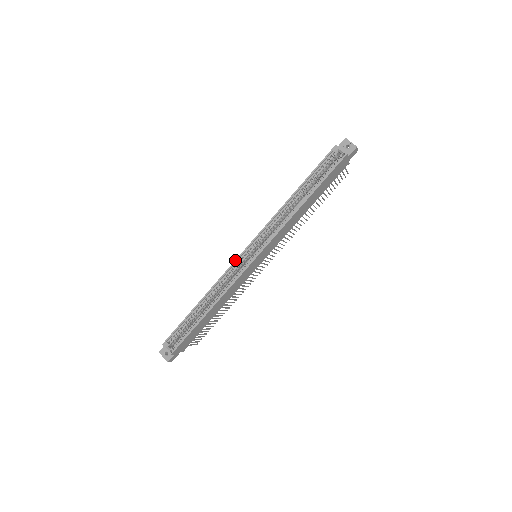
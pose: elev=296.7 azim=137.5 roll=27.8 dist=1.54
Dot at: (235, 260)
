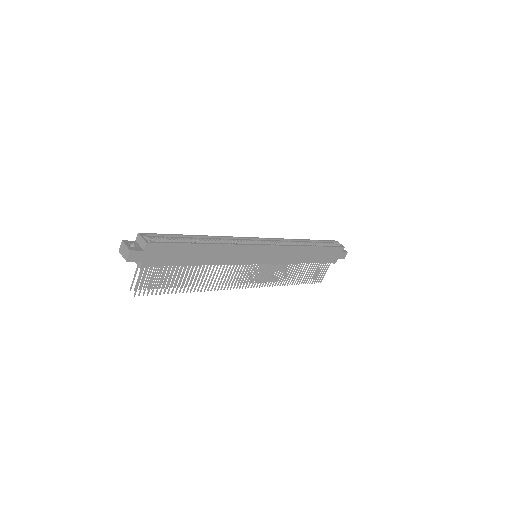
Dot at: (247, 237)
